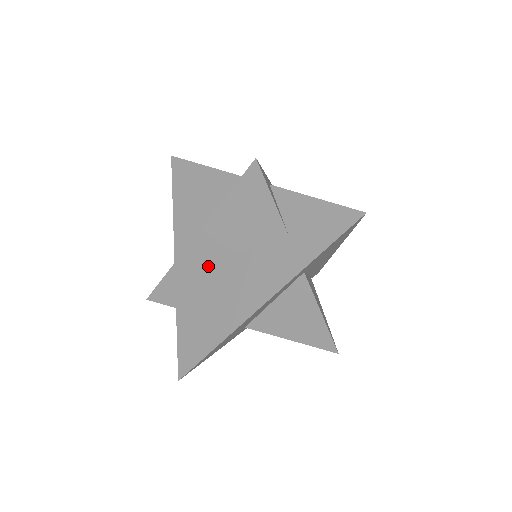
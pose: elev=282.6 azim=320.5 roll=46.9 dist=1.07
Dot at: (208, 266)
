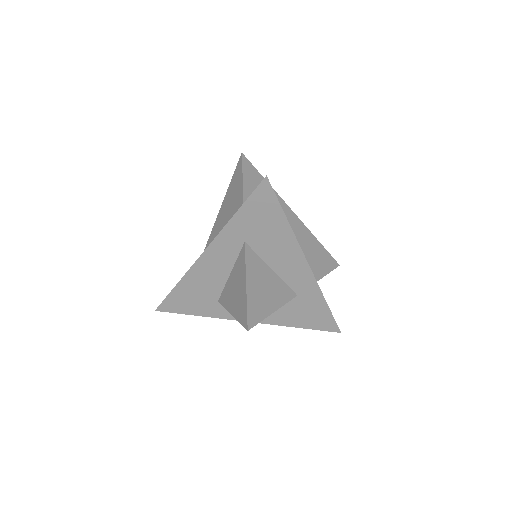
Dot at: occluded
